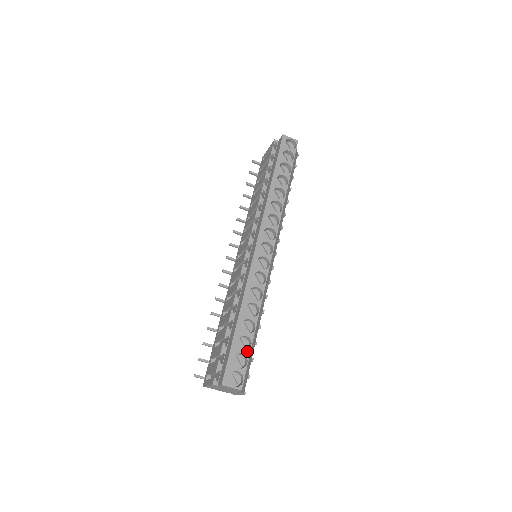
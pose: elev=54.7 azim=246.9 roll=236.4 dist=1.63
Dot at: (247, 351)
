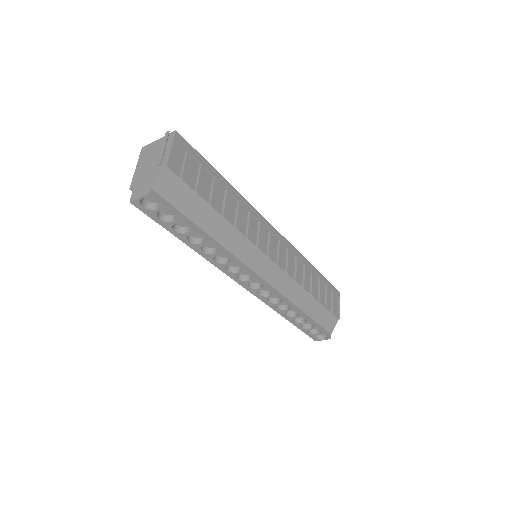
Dot at: (314, 328)
